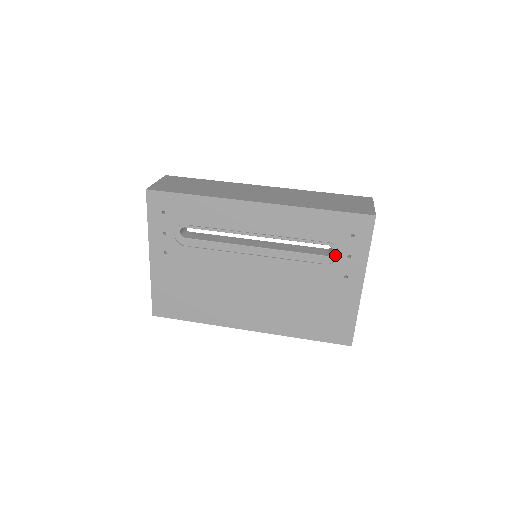
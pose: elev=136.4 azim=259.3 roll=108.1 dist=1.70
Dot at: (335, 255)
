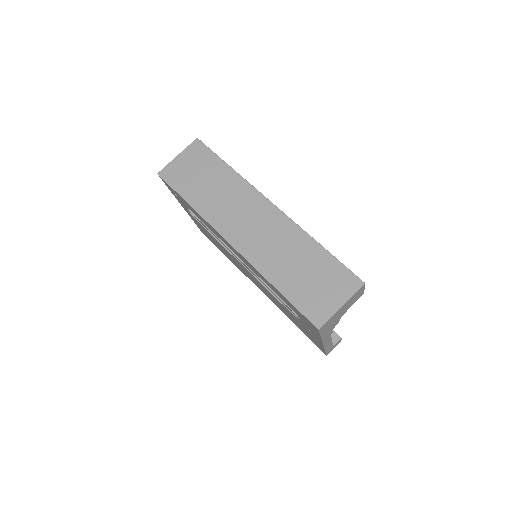
Dot at: occluded
